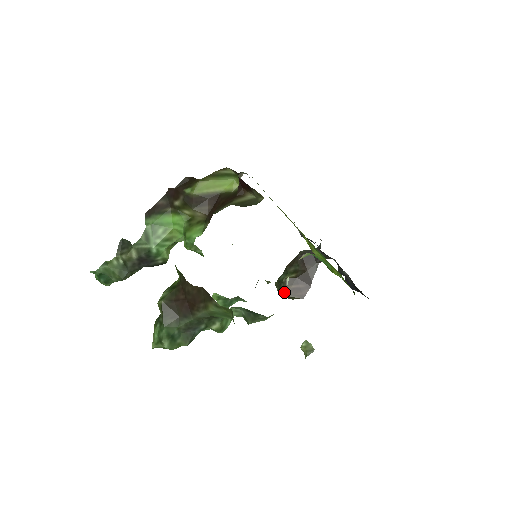
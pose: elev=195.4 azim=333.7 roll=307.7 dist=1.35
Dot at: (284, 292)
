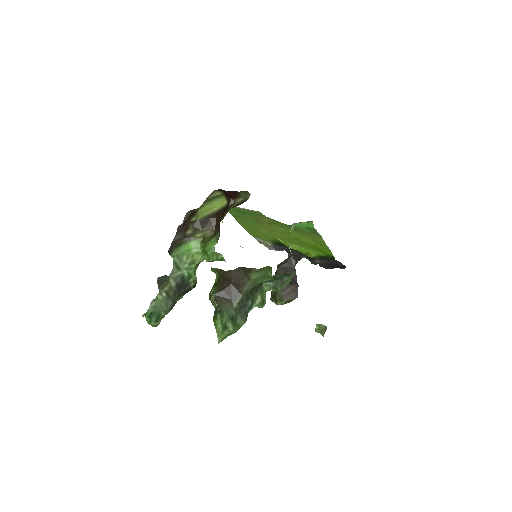
Dot at: (281, 299)
